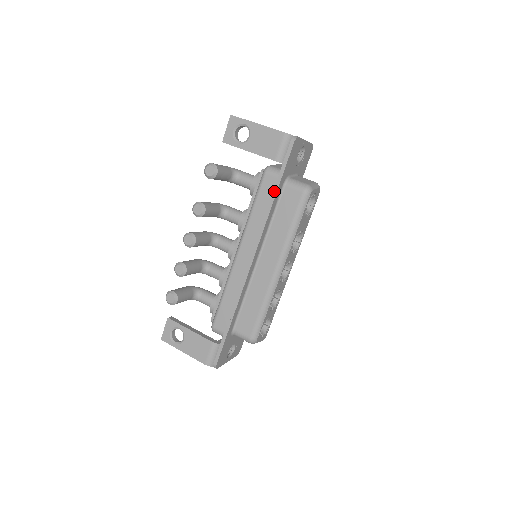
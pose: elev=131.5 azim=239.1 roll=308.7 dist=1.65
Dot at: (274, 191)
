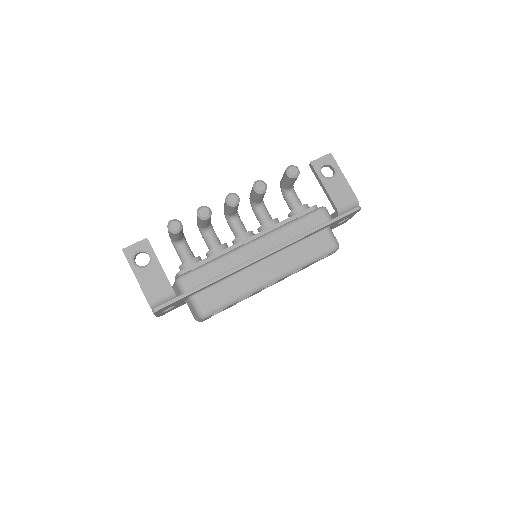
Dot at: (320, 226)
